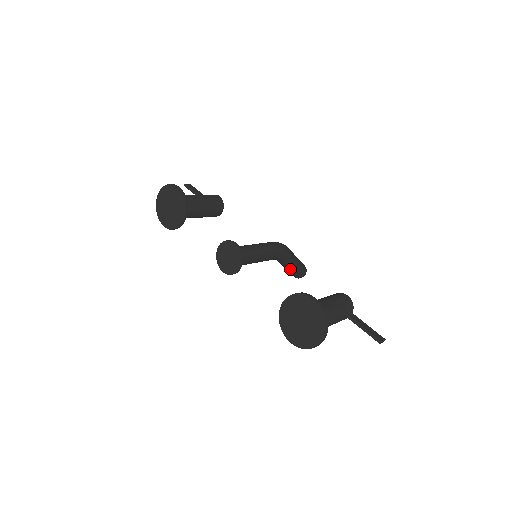
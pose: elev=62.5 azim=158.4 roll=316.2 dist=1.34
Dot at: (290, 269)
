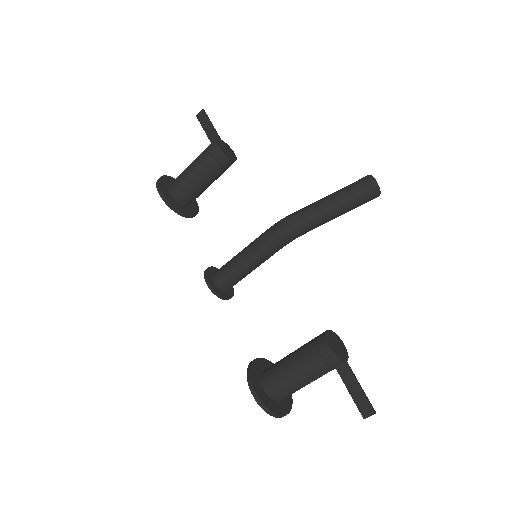
Dot at: occluded
